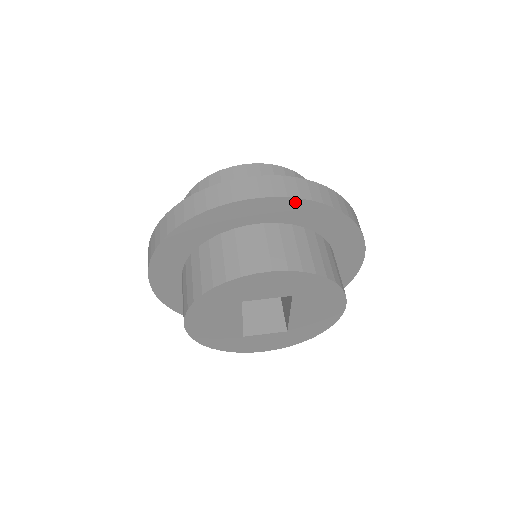
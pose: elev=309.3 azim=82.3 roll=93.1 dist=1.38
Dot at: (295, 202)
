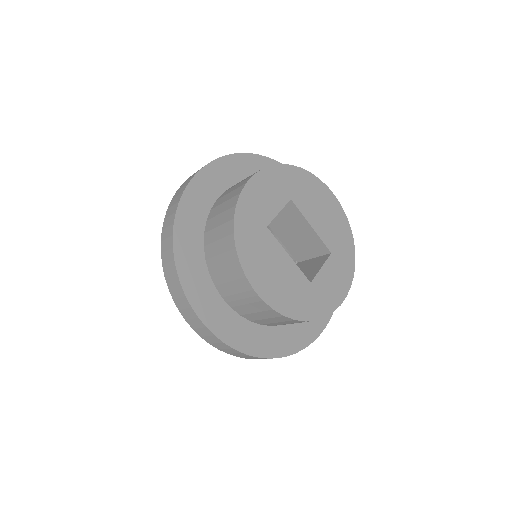
Dot at: (224, 161)
